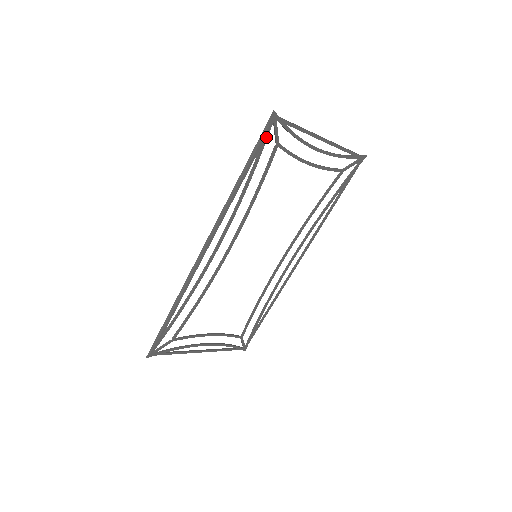
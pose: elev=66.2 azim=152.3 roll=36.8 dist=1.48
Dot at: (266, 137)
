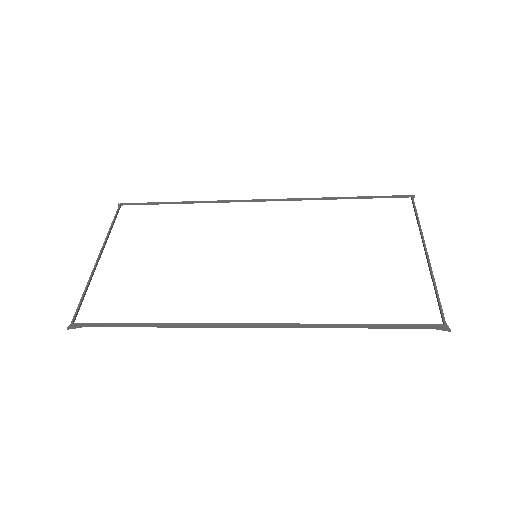
Dot at: (416, 324)
